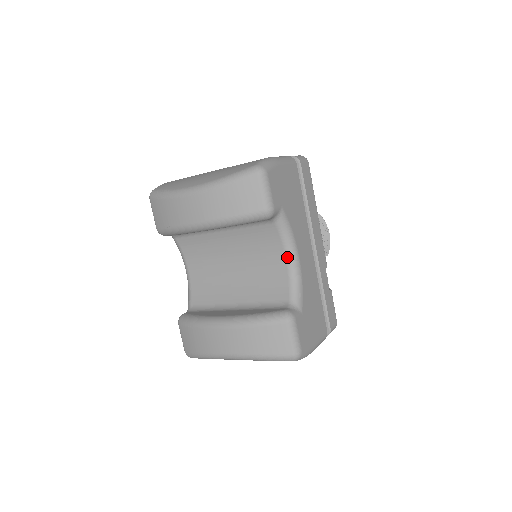
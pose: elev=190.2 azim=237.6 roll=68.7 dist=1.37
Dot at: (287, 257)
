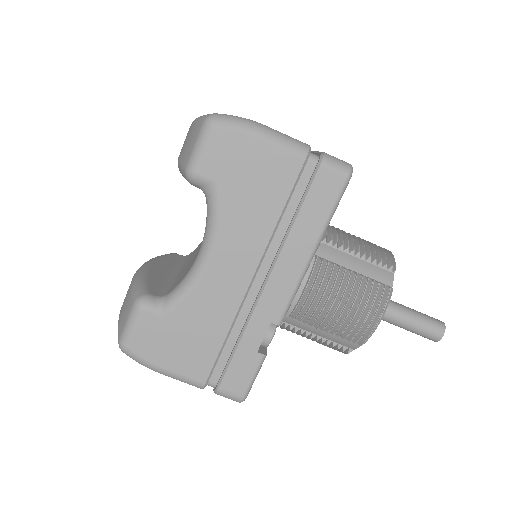
Dot at: (200, 249)
